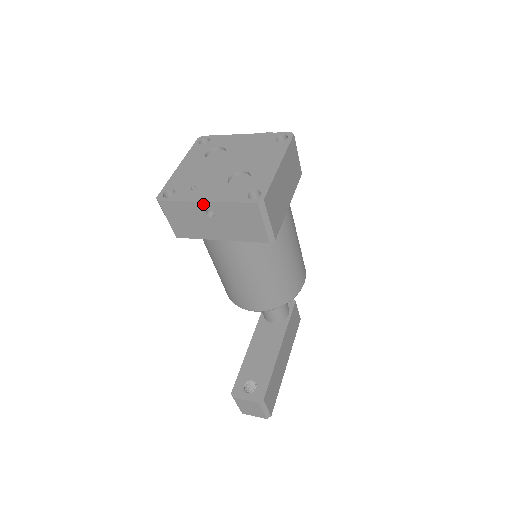
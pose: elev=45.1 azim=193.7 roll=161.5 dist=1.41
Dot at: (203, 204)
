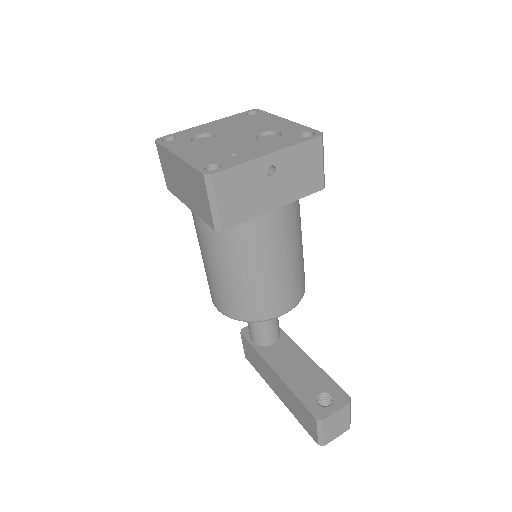
Dot at: (266, 158)
